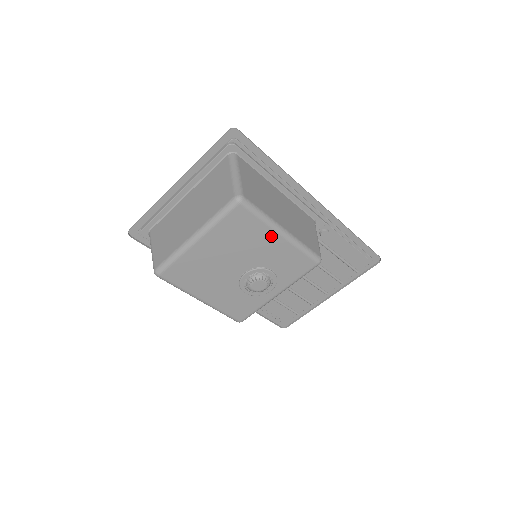
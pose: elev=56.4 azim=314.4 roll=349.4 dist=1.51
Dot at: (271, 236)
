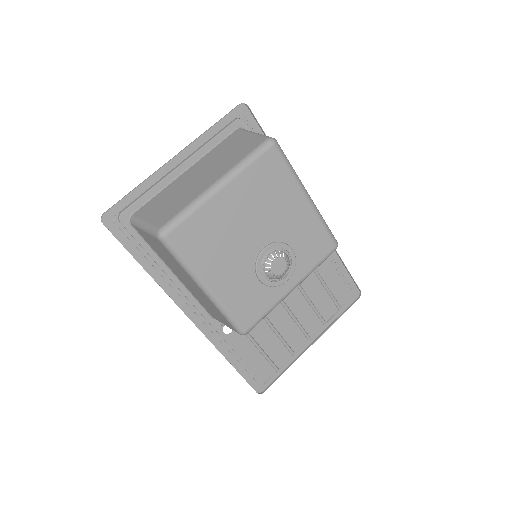
Dot at: (297, 197)
